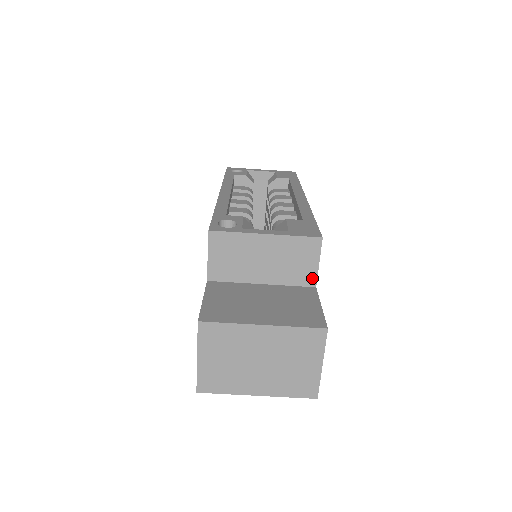
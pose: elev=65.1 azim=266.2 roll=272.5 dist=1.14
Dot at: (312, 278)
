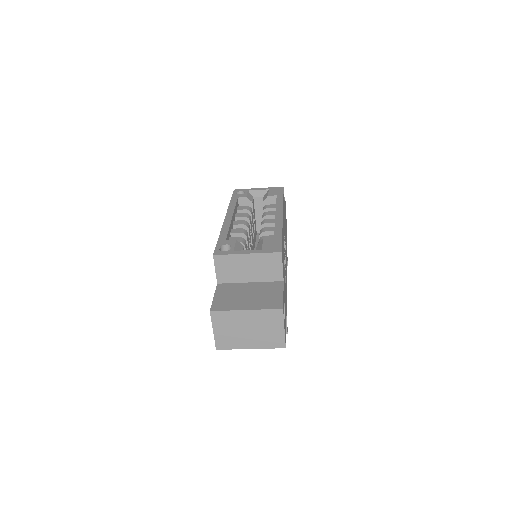
Dot at: (280, 276)
